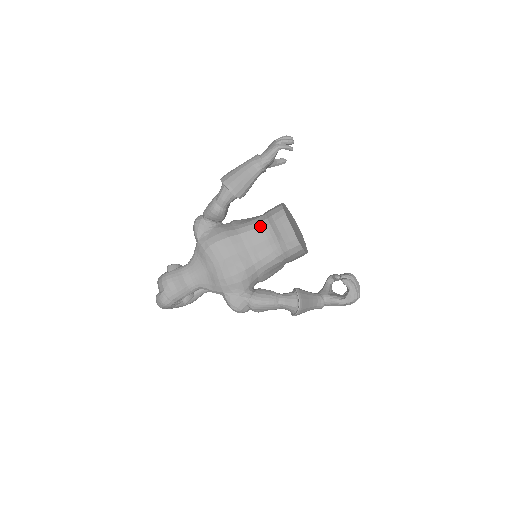
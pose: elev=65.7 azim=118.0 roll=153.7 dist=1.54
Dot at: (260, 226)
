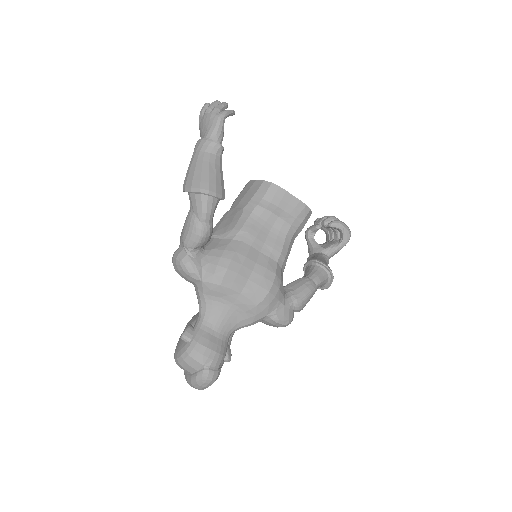
Dot at: (256, 218)
